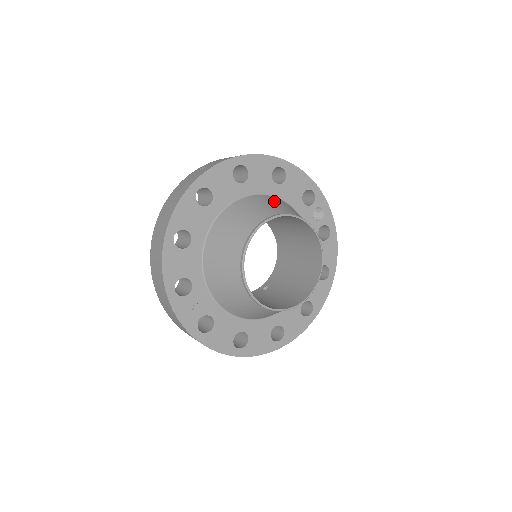
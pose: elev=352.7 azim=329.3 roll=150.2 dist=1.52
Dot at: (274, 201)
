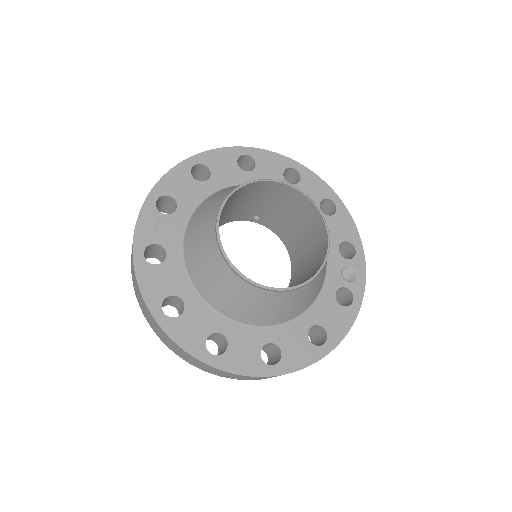
Dot at: occluded
